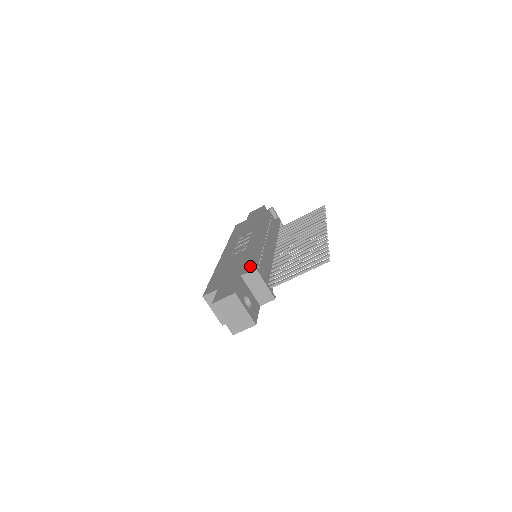
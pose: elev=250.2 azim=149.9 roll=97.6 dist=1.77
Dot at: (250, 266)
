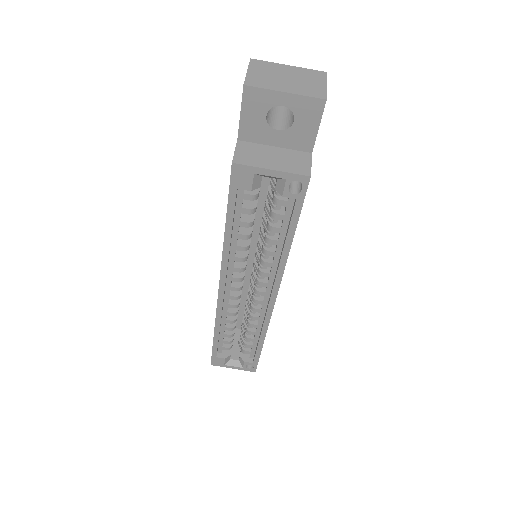
Dot at: occluded
